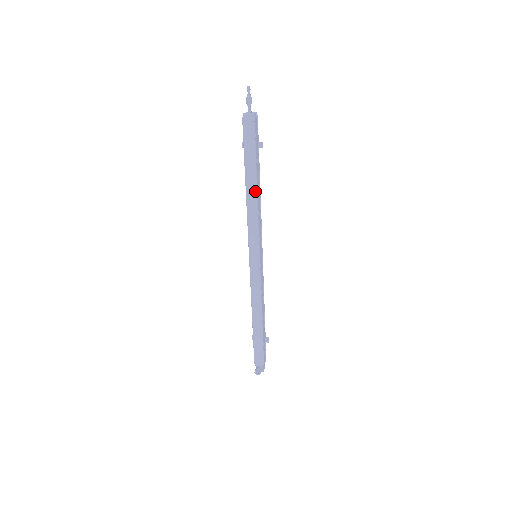
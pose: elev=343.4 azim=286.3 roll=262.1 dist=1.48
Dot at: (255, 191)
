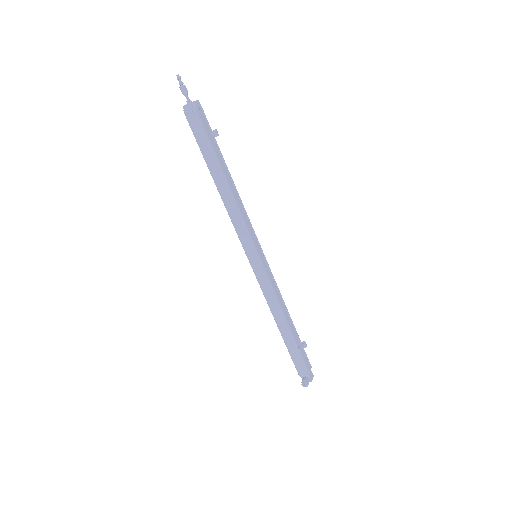
Dot at: (226, 185)
